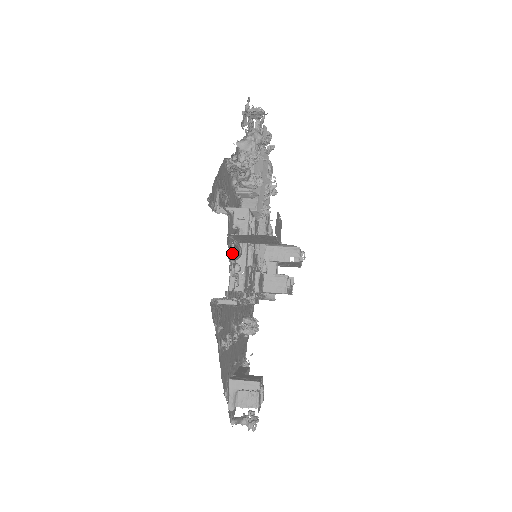
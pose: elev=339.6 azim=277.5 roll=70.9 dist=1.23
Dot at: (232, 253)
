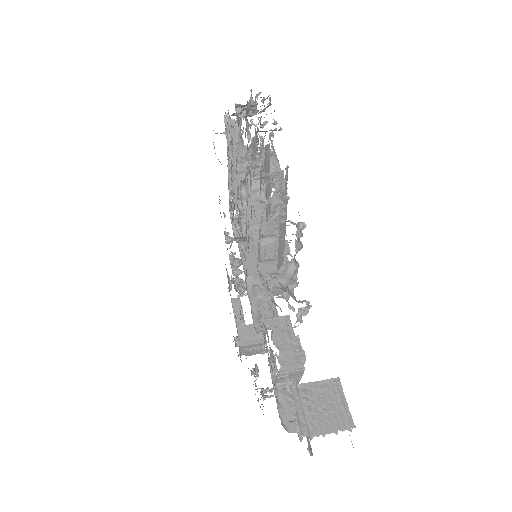
Dot at: occluded
